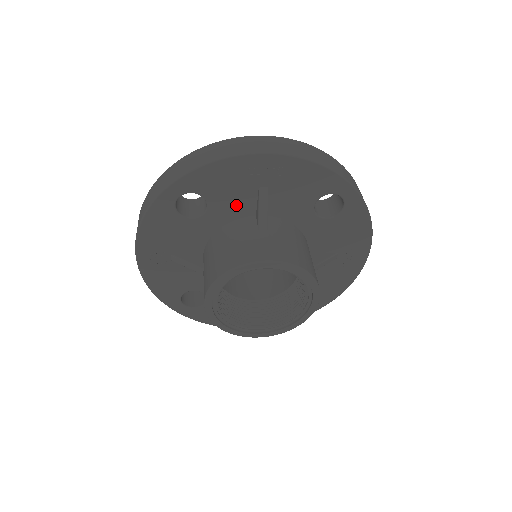
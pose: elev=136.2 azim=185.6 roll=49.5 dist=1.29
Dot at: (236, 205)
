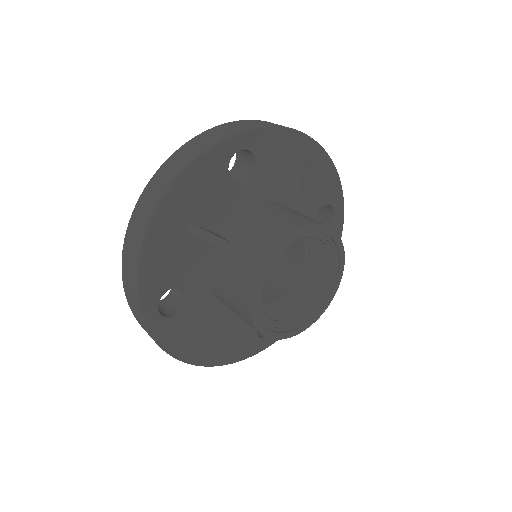
Dot at: (273, 184)
